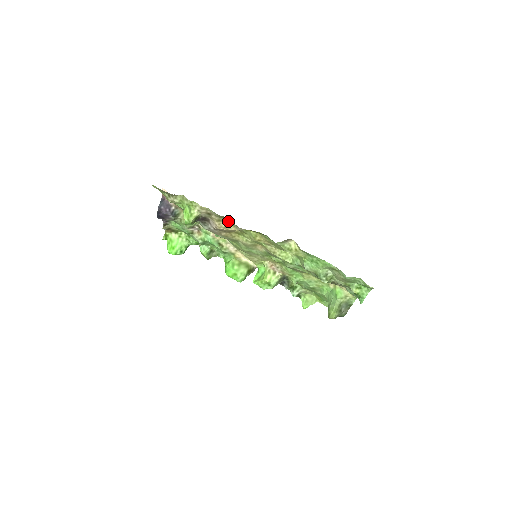
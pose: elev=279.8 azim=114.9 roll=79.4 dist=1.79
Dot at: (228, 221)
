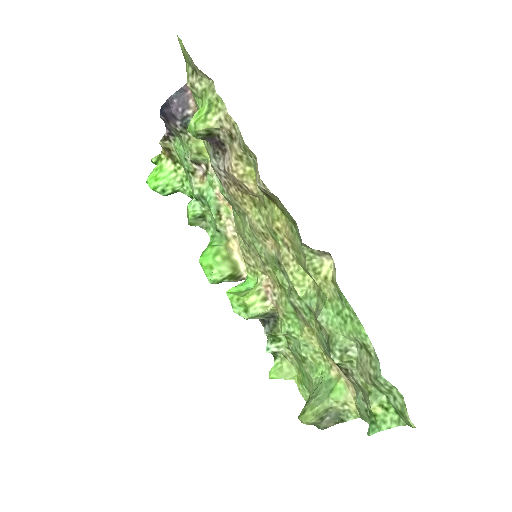
Dot at: (252, 168)
